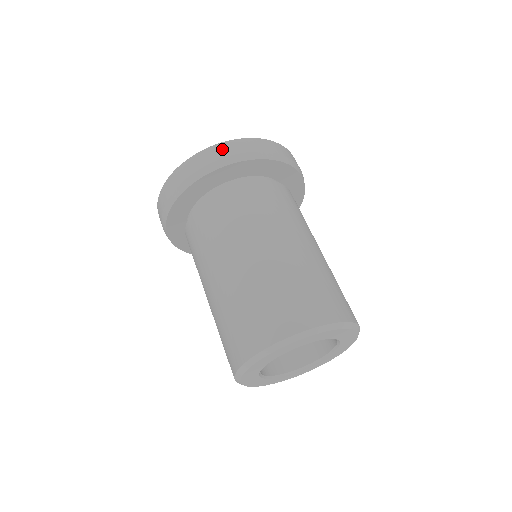
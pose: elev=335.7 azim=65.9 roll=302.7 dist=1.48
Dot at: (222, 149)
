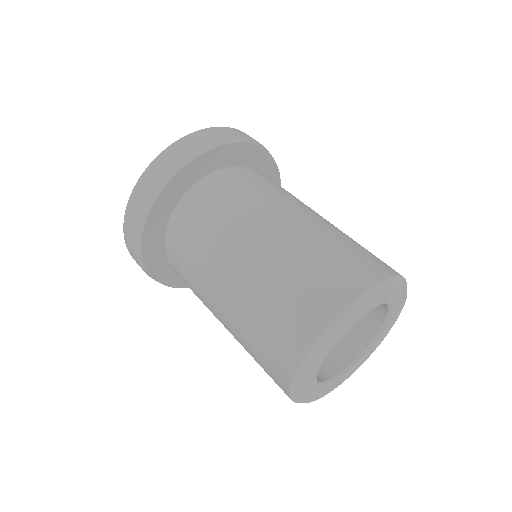
Dot at: (244, 133)
